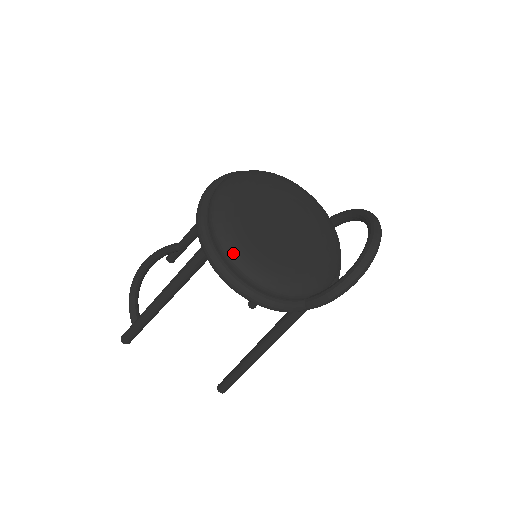
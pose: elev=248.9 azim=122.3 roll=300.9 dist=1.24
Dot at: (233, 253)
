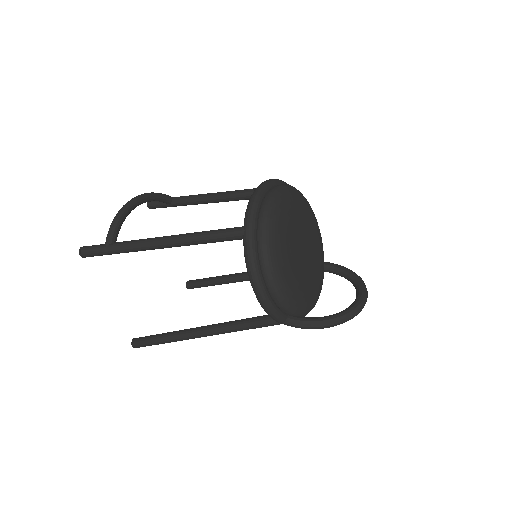
Dot at: (270, 249)
